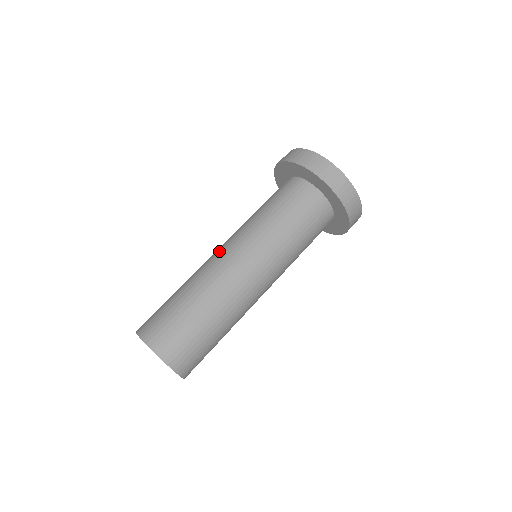
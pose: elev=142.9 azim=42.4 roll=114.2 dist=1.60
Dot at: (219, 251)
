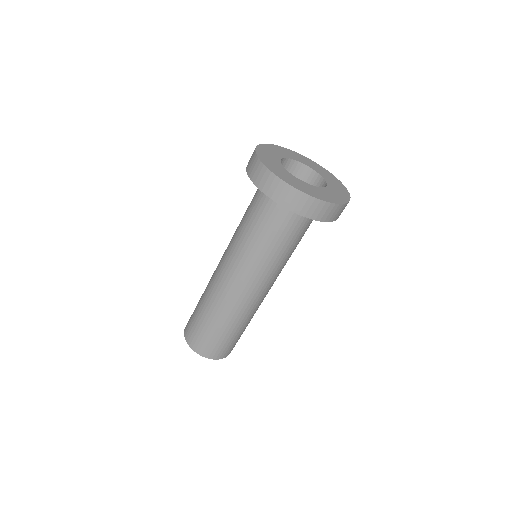
Dot at: (228, 280)
